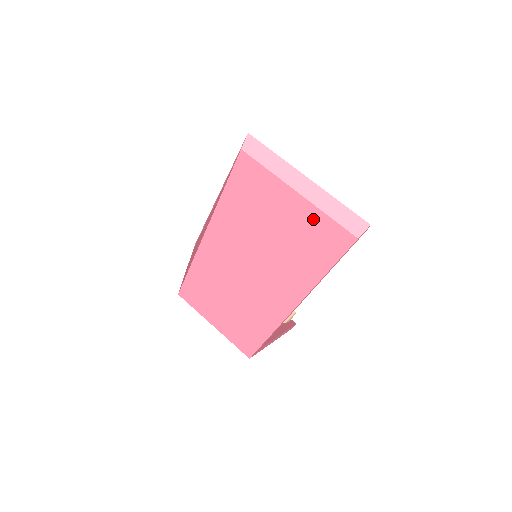
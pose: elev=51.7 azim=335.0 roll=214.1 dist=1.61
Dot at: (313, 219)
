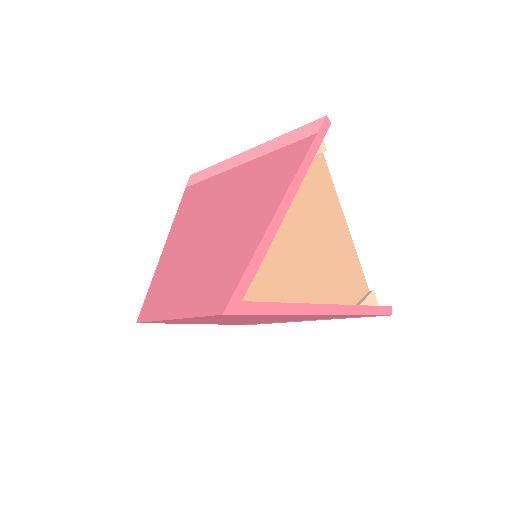
Dot at: (263, 164)
